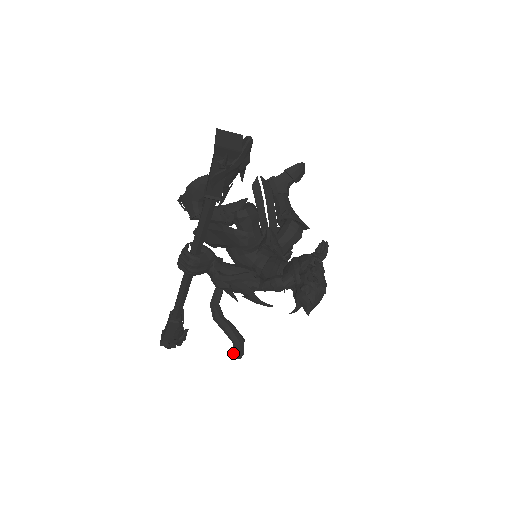
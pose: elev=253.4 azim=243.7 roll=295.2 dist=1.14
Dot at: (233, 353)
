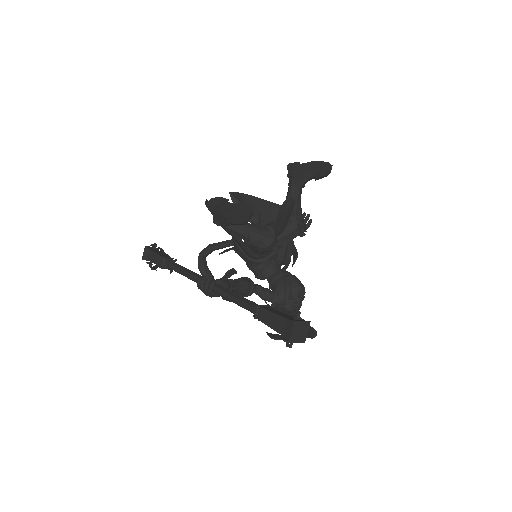
Dot at: occluded
